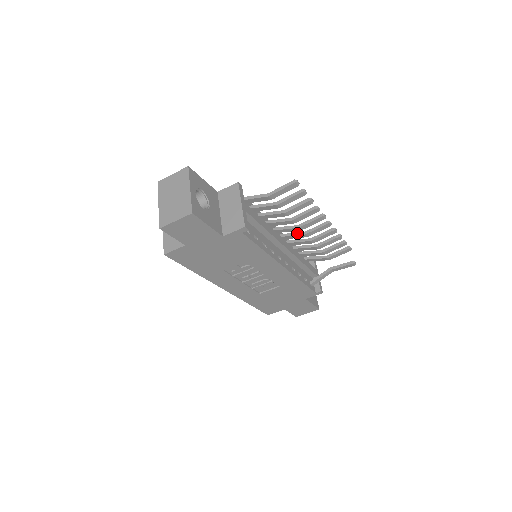
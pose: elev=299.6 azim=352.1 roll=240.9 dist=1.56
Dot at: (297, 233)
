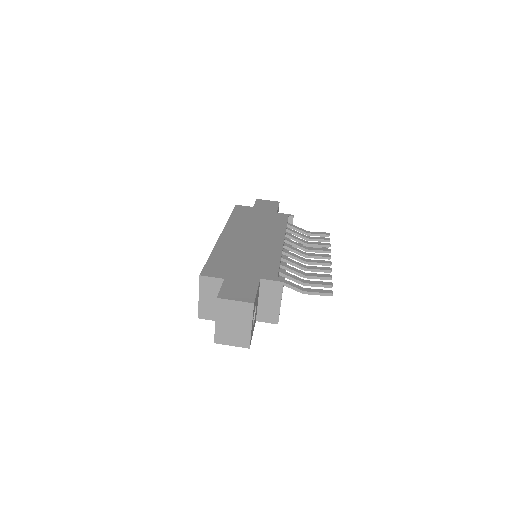
Dot at: (300, 253)
